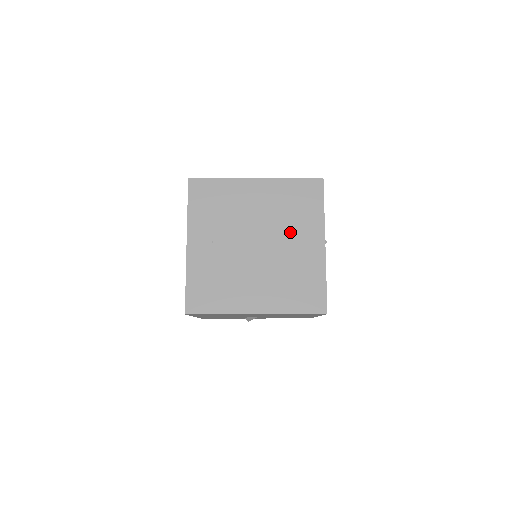
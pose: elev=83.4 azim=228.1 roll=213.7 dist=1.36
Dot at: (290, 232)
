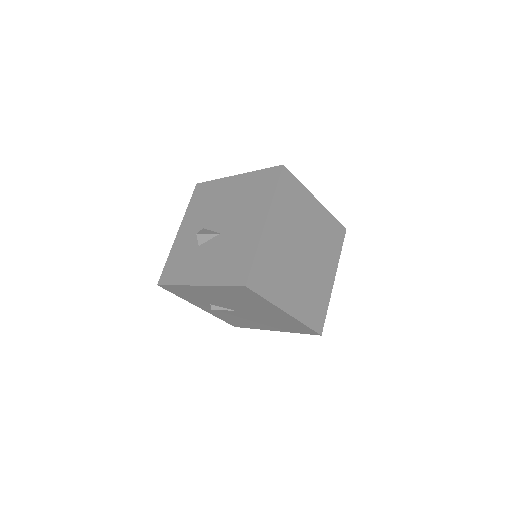
Dot at: (322, 258)
